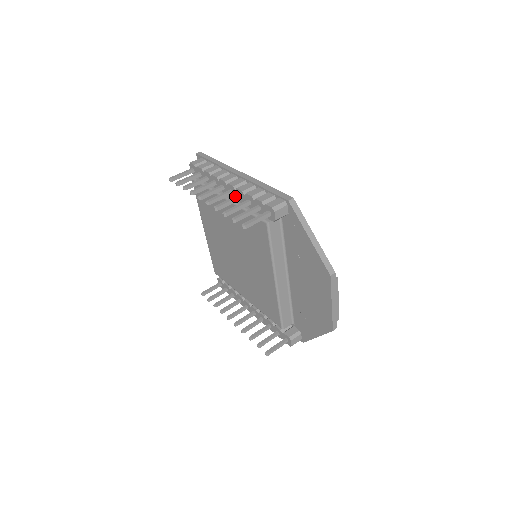
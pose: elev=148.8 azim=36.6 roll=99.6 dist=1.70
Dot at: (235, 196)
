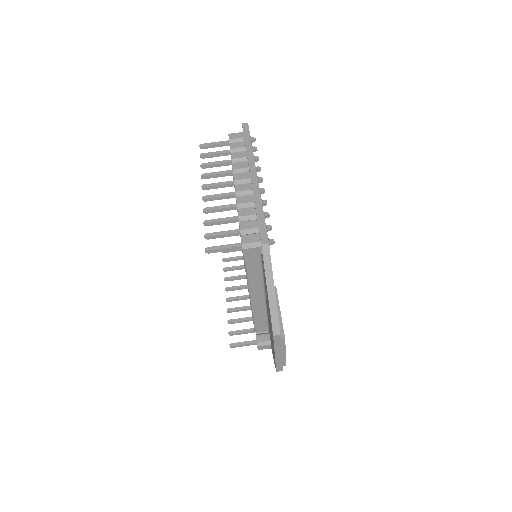
Dot at: (231, 204)
